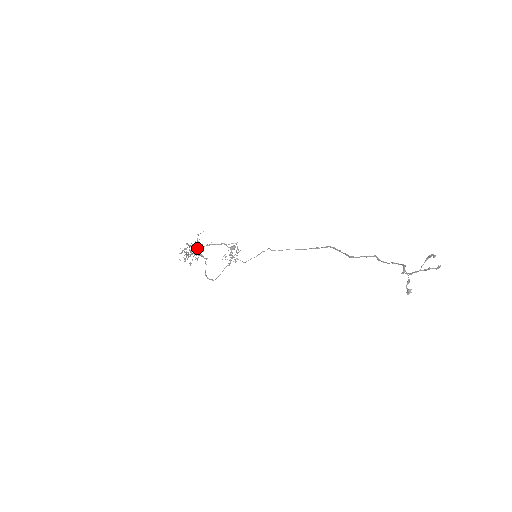
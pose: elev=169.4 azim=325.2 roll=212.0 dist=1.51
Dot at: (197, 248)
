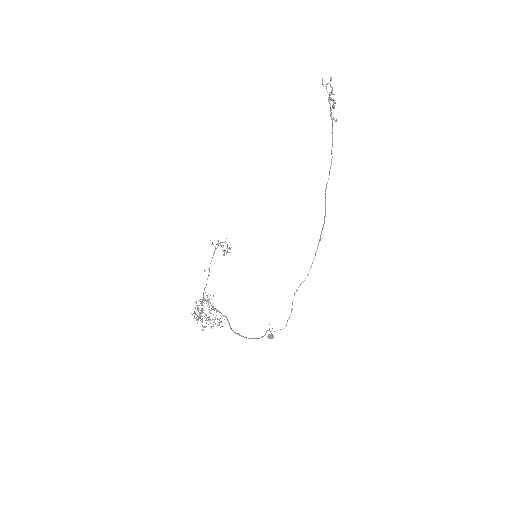
Dot at: occluded
